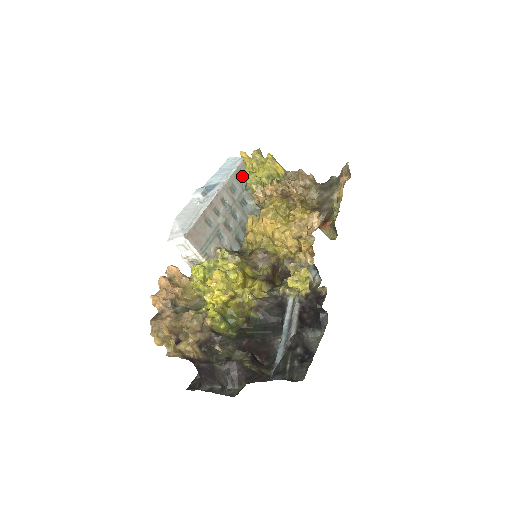
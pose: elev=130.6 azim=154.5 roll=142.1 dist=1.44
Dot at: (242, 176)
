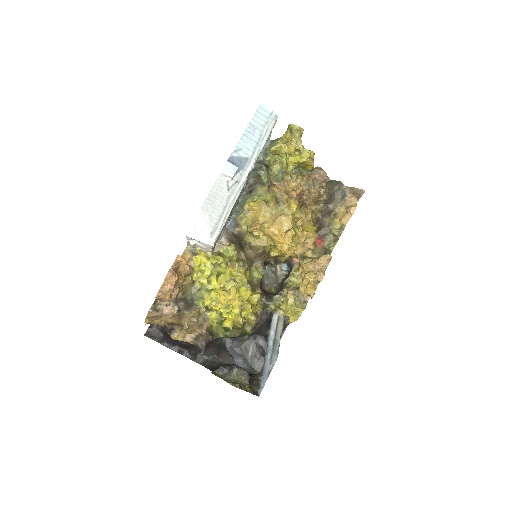
Dot at: occluded
